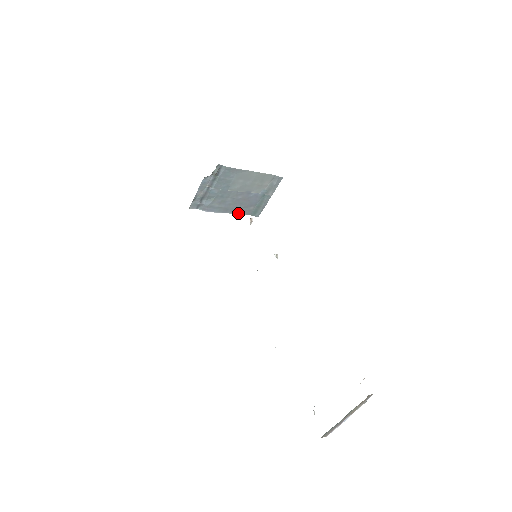
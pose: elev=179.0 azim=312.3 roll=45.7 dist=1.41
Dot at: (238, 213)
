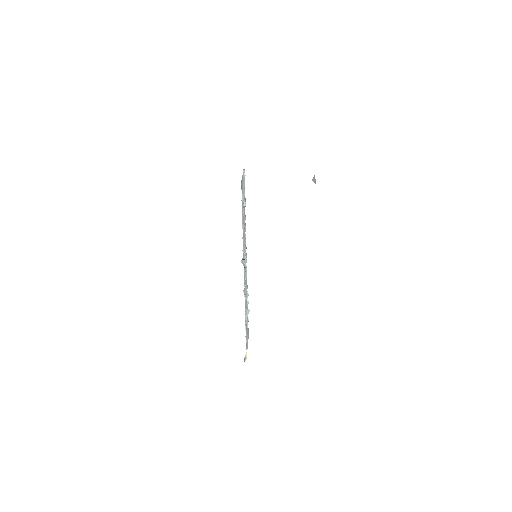
Dot at: occluded
